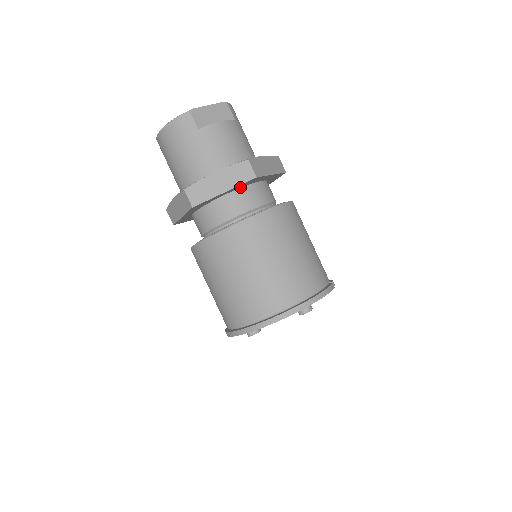
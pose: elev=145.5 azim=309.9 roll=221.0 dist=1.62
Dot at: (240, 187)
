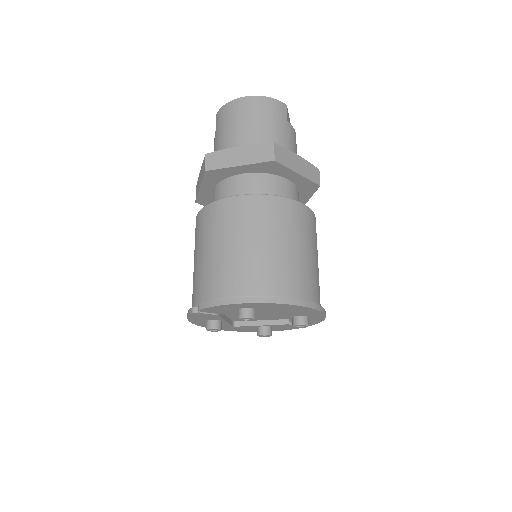
Dot at: (297, 184)
